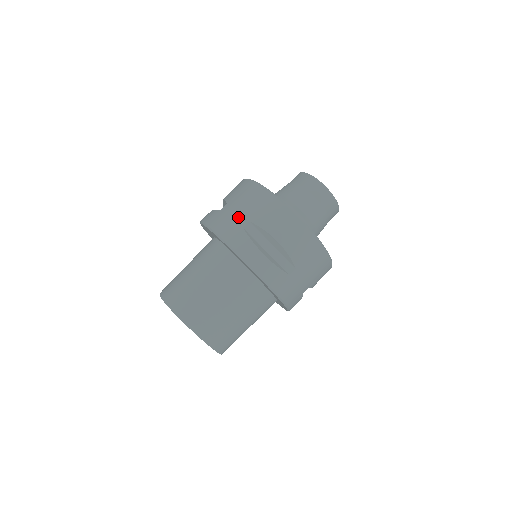
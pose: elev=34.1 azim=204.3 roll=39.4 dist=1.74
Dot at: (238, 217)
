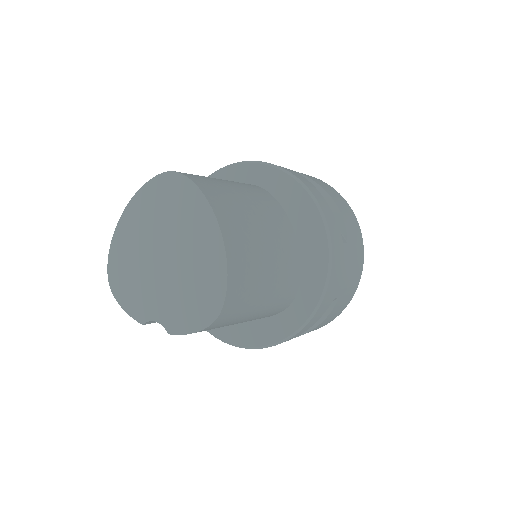
Dot at: occluded
